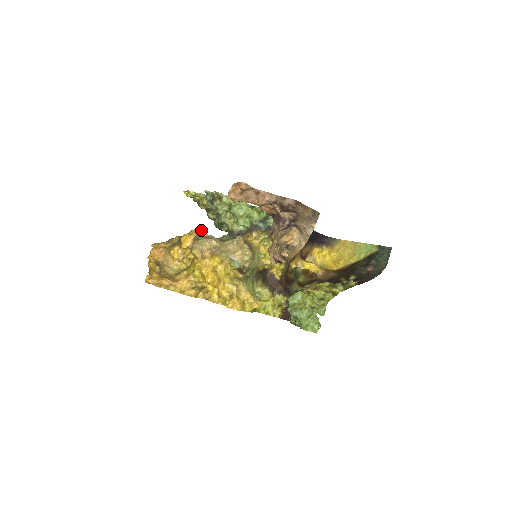
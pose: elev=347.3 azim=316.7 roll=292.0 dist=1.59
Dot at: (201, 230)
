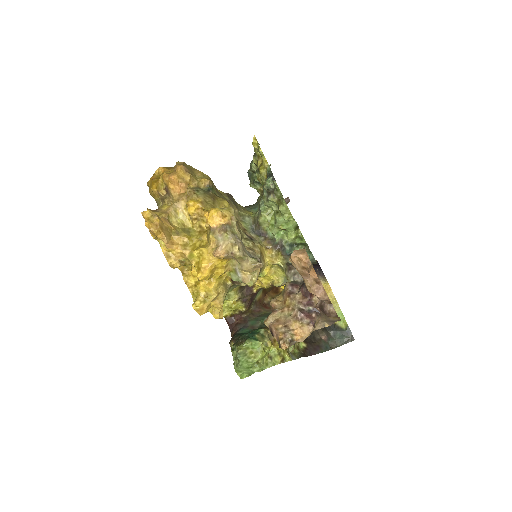
Dot at: occluded
